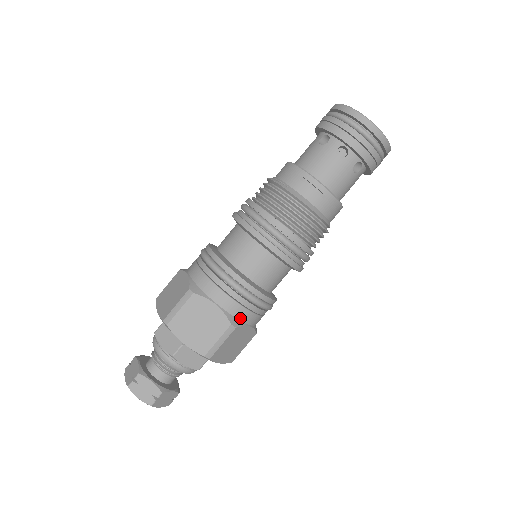
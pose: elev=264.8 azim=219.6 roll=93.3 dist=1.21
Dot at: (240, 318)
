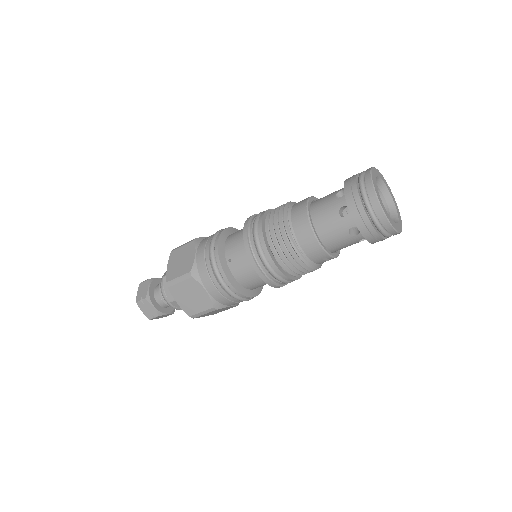
Dot at: occluded
